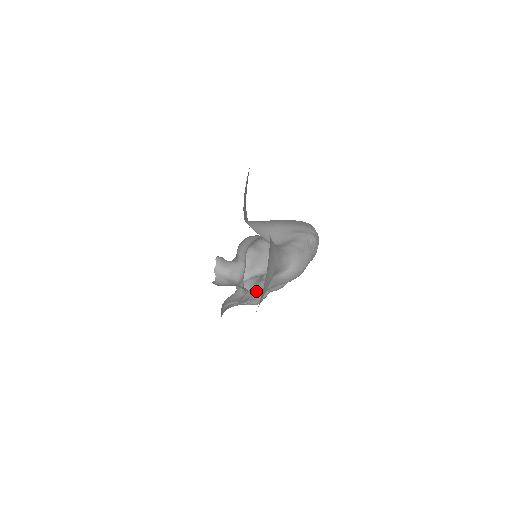
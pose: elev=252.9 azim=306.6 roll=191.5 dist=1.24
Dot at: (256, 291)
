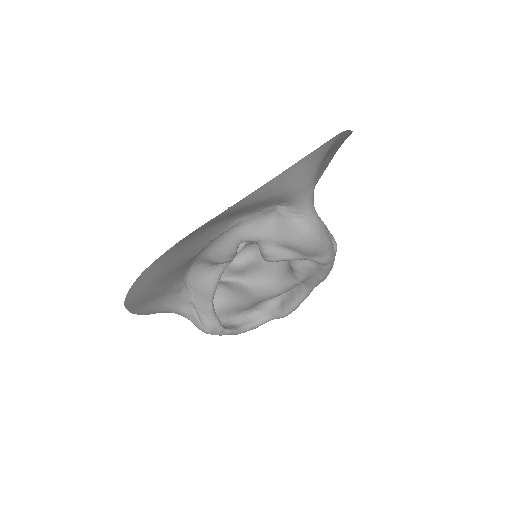
Dot at: (257, 231)
